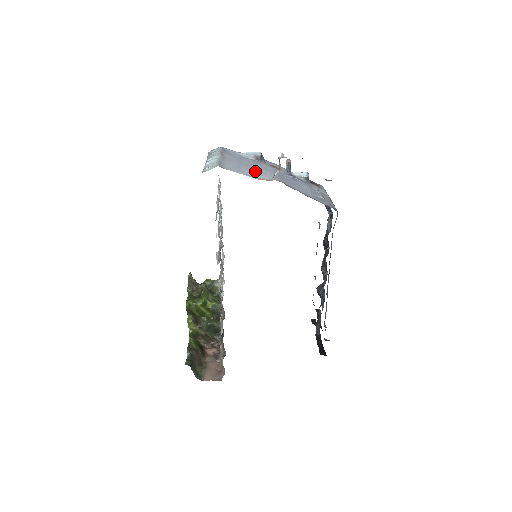
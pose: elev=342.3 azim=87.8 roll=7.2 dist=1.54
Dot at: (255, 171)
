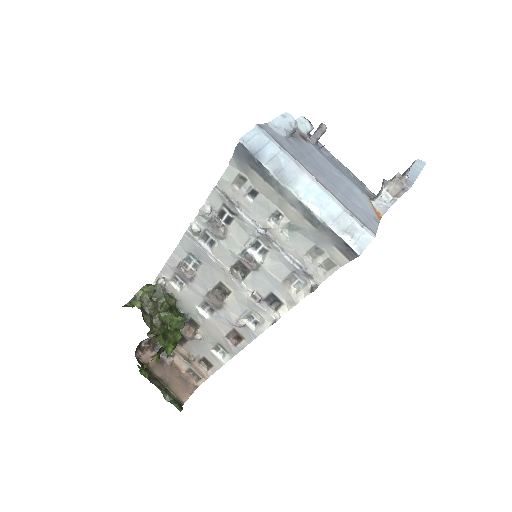
Dot at: (351, 192)
